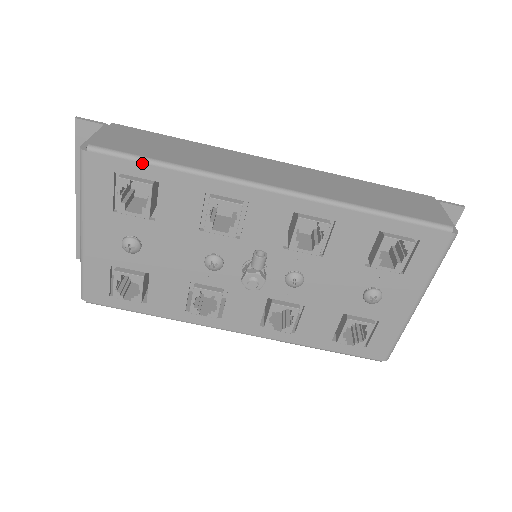
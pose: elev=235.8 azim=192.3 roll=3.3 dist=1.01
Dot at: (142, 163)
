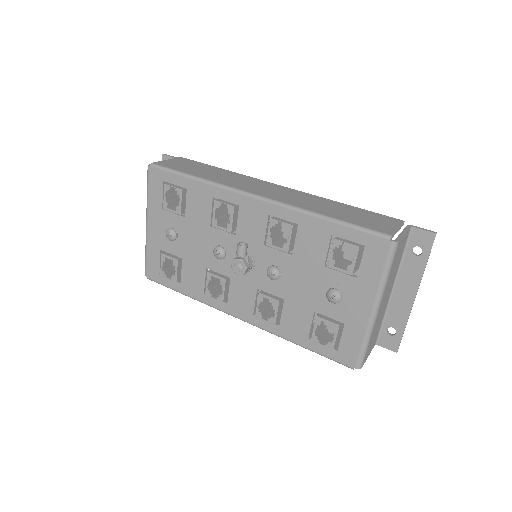
Dot at: (178, 175)
